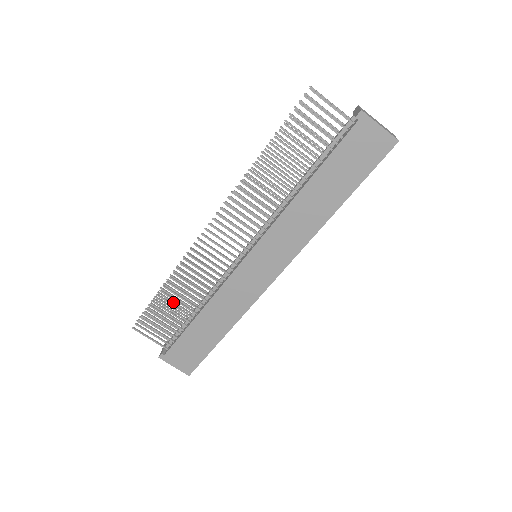
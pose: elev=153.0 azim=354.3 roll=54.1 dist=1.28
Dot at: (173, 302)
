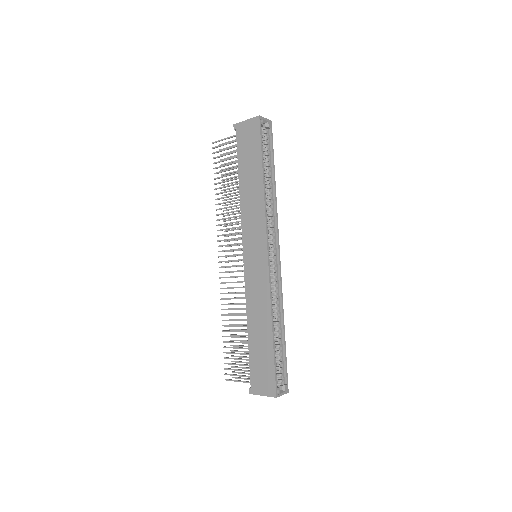
Dot at: (241, 340)
